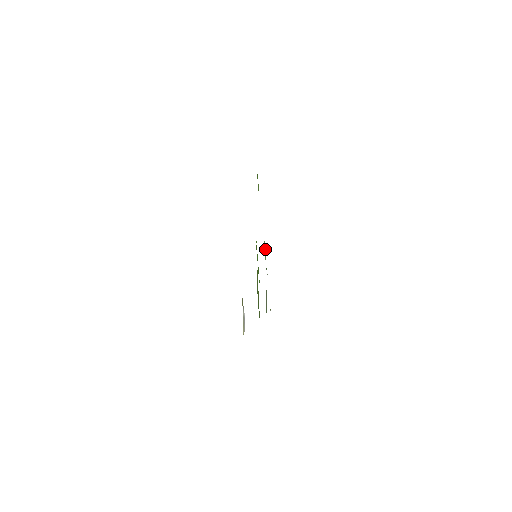
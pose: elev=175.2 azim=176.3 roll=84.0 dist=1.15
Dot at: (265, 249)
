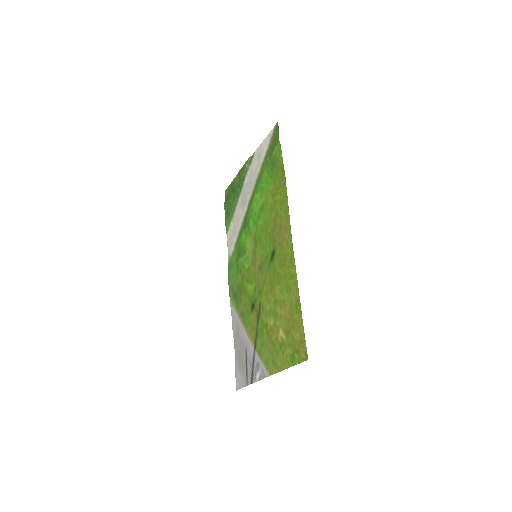
Dot at: (247, 166)
